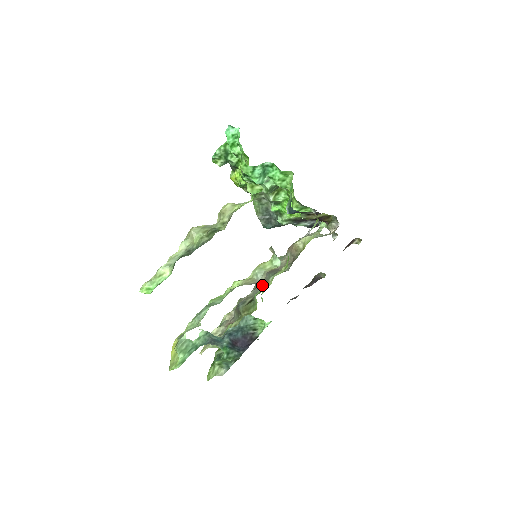
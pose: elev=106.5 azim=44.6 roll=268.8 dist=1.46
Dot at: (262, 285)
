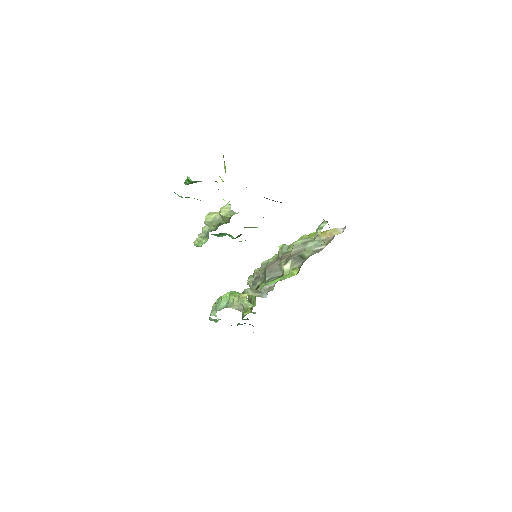
Dot at: (264, 279)
